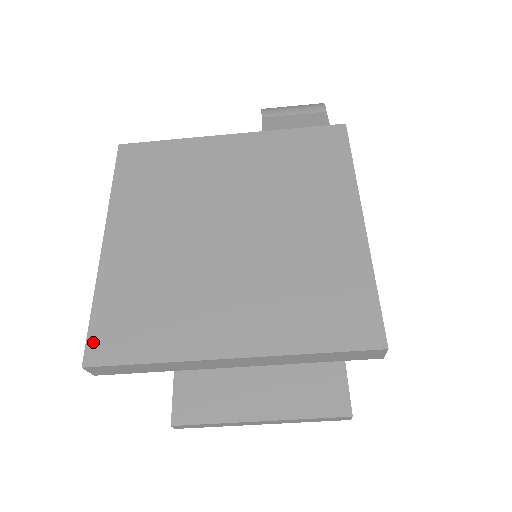
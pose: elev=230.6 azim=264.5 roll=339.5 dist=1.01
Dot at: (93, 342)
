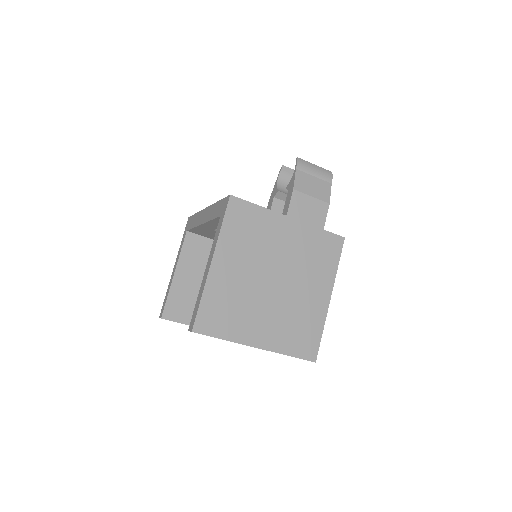
Dot at: (199, 321)
